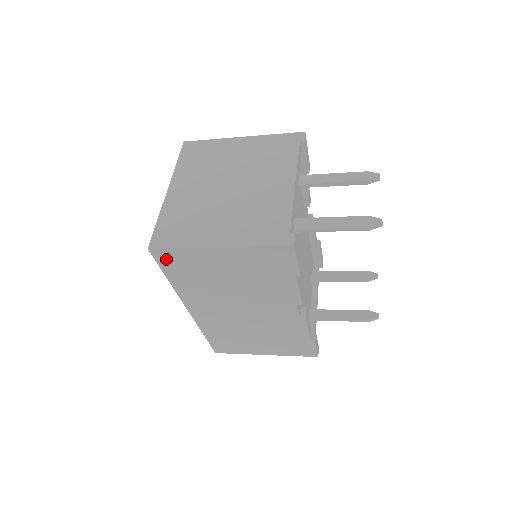
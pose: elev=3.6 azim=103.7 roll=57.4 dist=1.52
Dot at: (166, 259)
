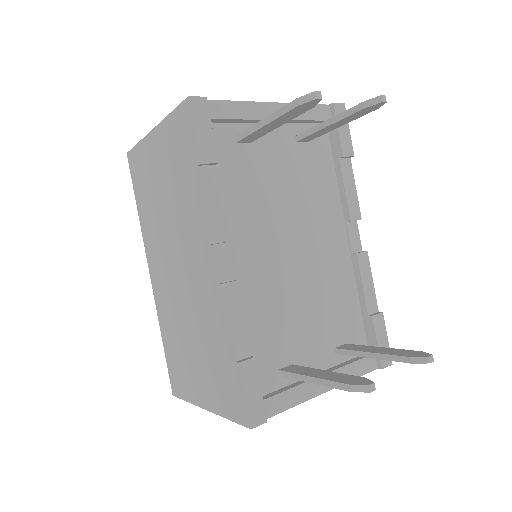
Dot at: (134, 168)
